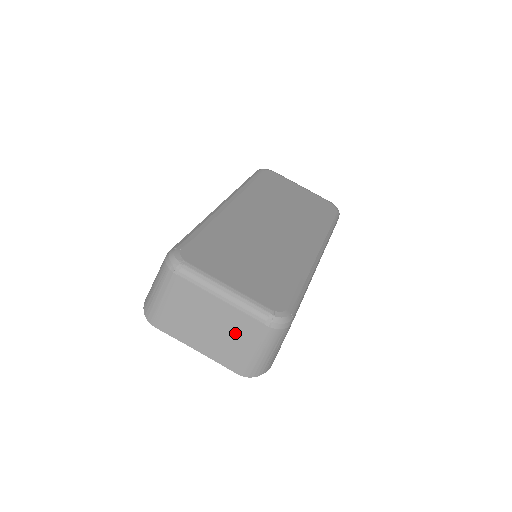
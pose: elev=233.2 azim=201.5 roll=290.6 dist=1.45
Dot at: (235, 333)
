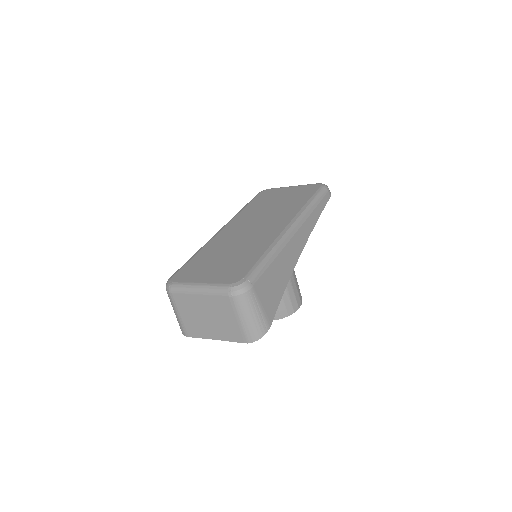
Dot at: (222, 313)
